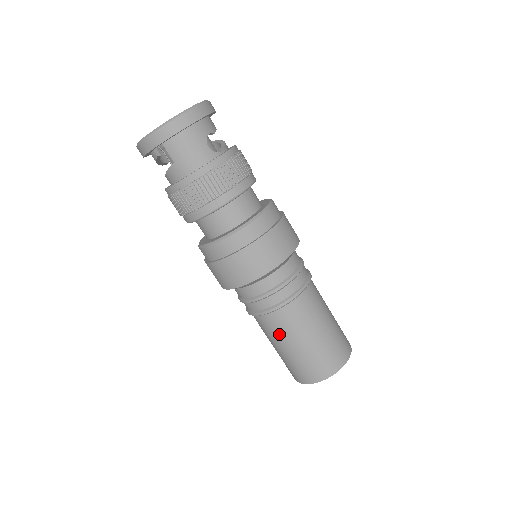
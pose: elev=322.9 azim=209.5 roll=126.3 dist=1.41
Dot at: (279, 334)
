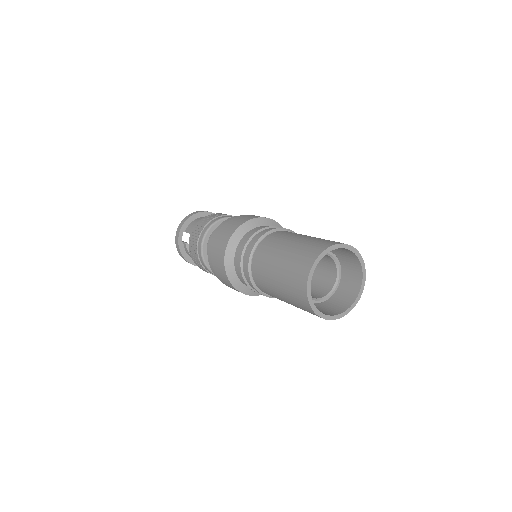
Dot at: (266, 262)
